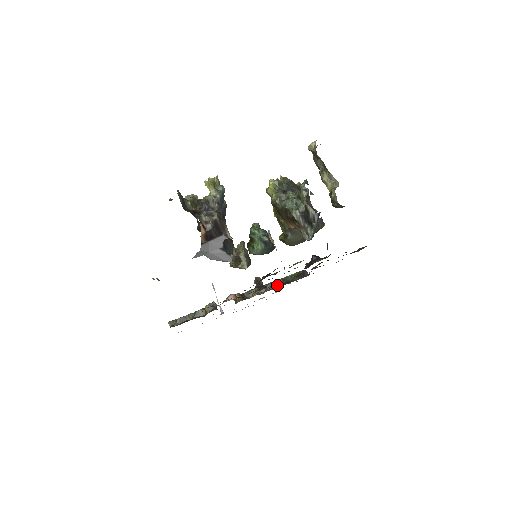
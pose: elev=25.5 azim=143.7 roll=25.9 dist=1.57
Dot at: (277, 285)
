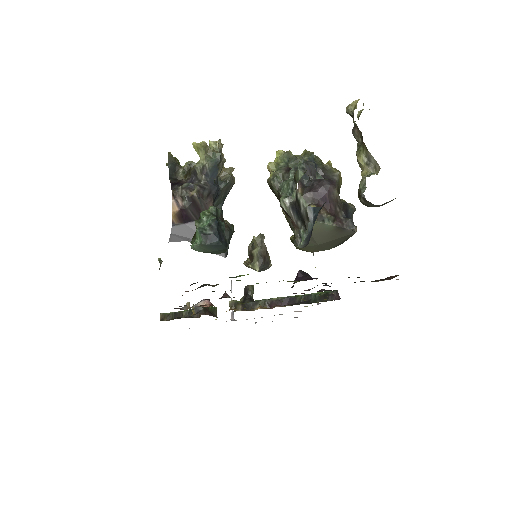
Dot at: (293, 302)
